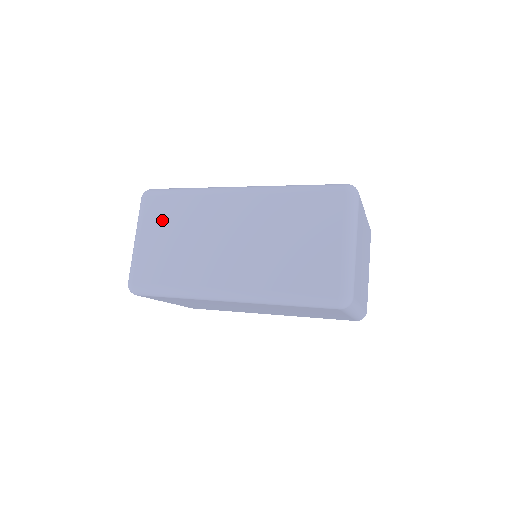
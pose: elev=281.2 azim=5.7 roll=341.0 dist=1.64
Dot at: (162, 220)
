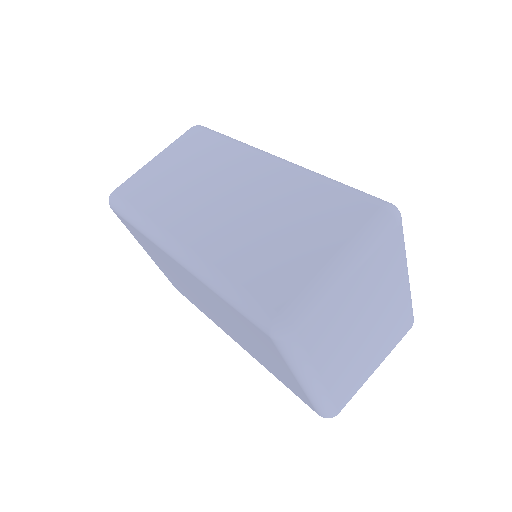
Dot at: (186, 152)
